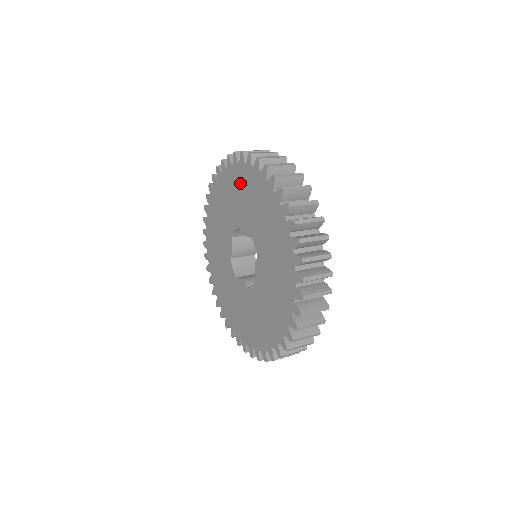
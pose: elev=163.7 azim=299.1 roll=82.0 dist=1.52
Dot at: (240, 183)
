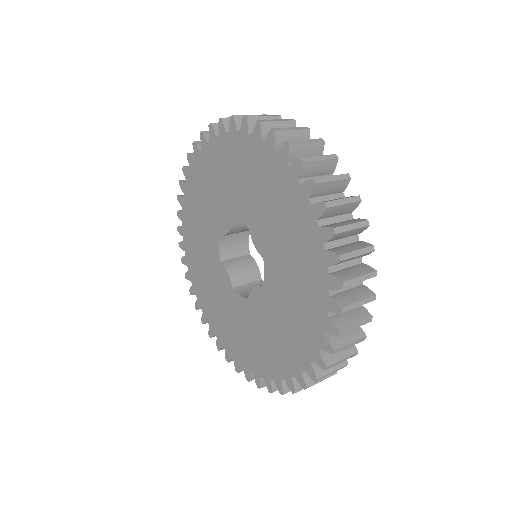
Dot at: (277, 190)
